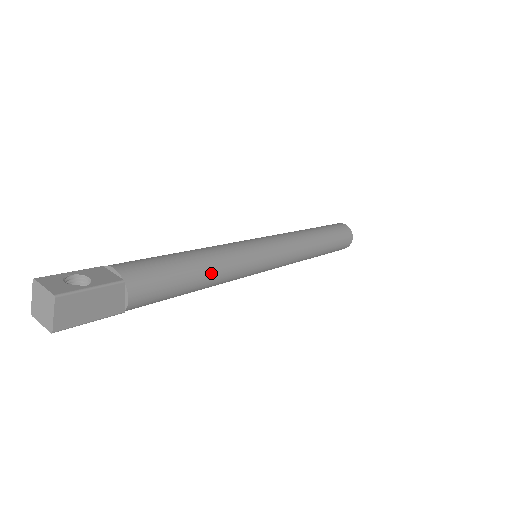
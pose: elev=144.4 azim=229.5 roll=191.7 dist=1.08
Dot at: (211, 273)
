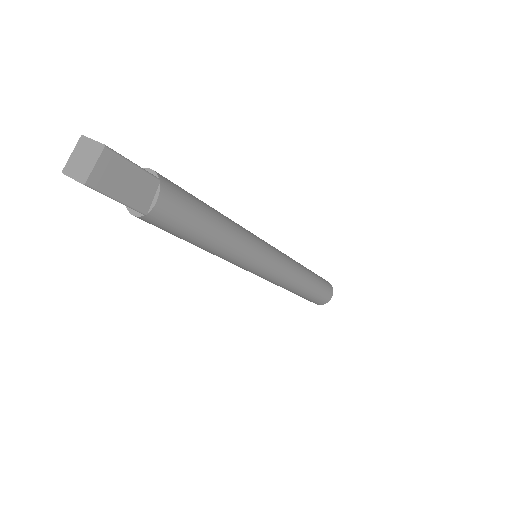
Dot at: (225, 232)
